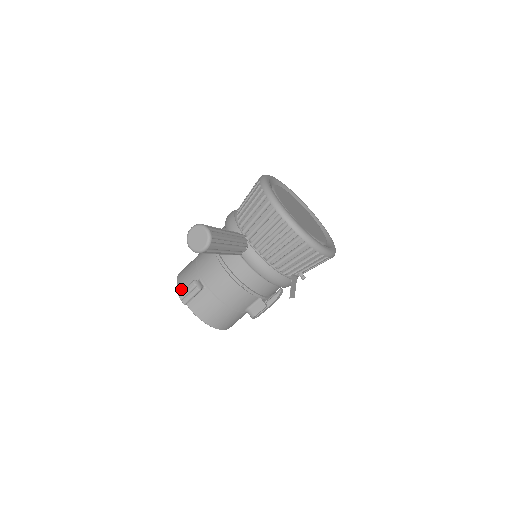
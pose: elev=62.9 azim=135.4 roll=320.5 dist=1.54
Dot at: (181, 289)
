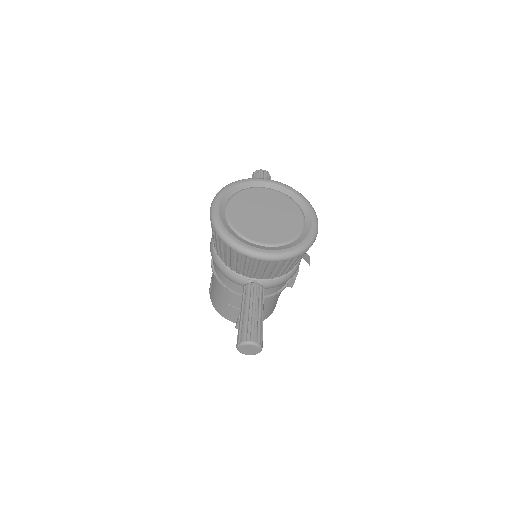
Dot at: (231, 320)
